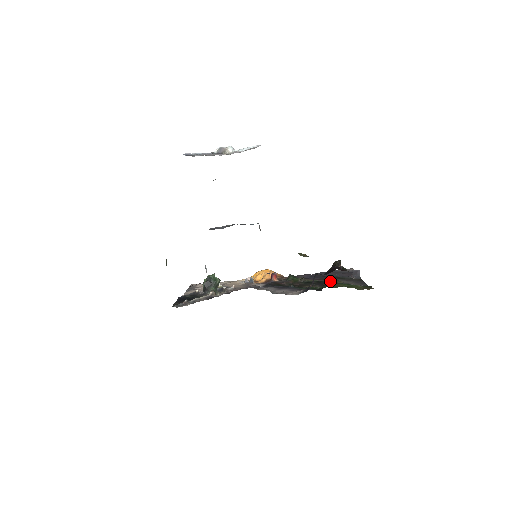
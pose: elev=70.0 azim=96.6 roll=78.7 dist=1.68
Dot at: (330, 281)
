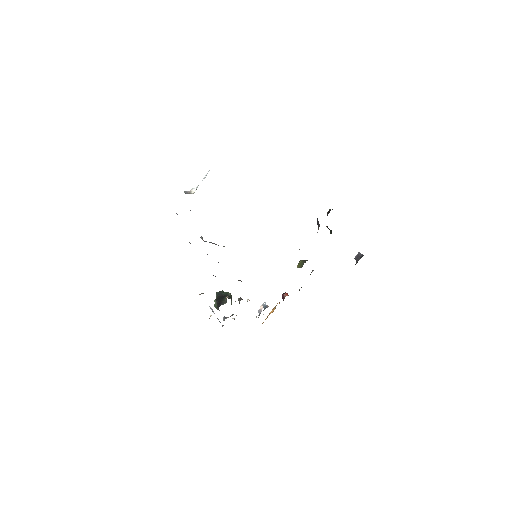
Dot at: occluded
